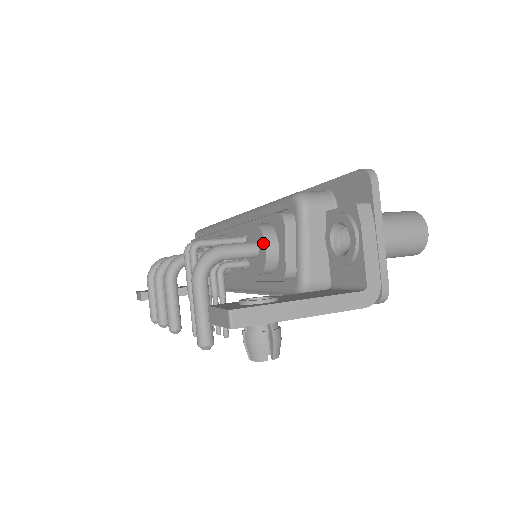
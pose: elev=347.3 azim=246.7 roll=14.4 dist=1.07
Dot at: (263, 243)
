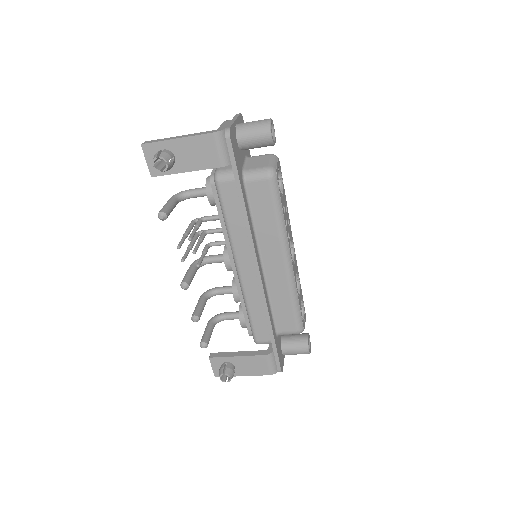
Dot at: occluded
